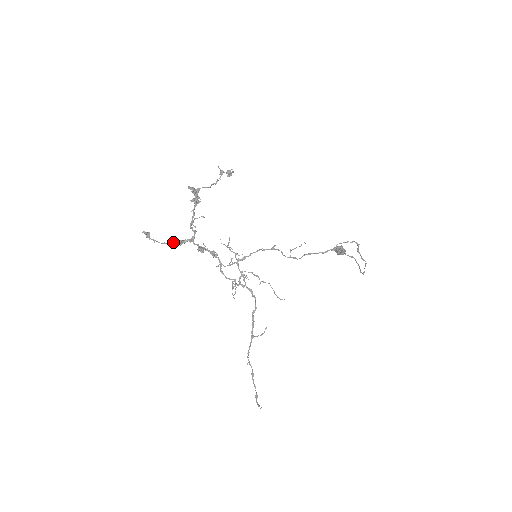
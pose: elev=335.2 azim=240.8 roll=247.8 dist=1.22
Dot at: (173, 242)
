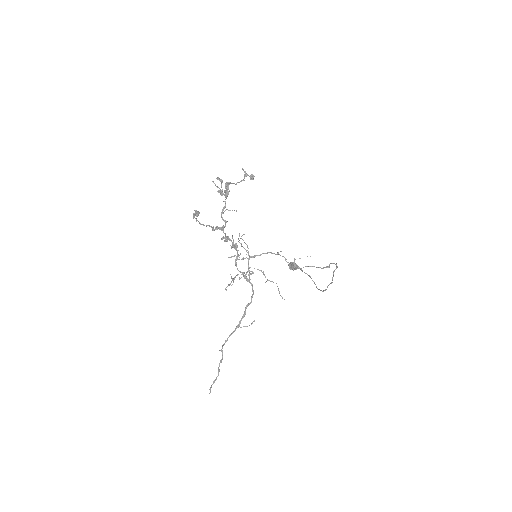
Dot at: (209, 226)
